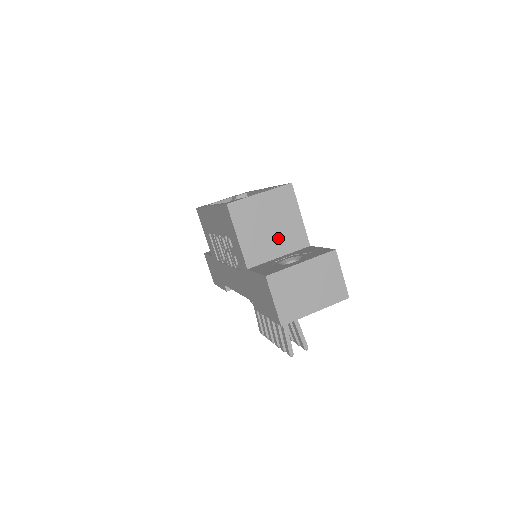
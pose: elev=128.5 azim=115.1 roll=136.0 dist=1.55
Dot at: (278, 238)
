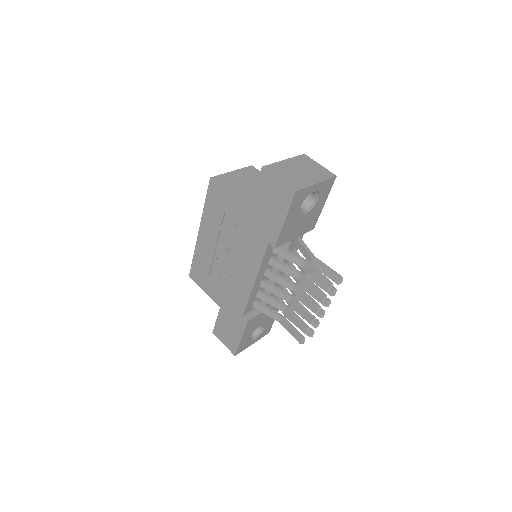
Dot at: occluded
